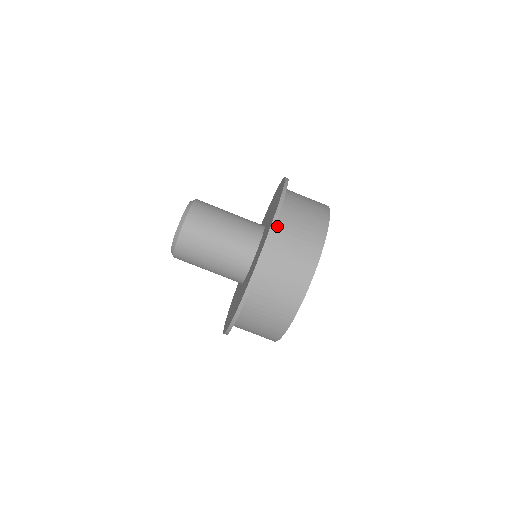
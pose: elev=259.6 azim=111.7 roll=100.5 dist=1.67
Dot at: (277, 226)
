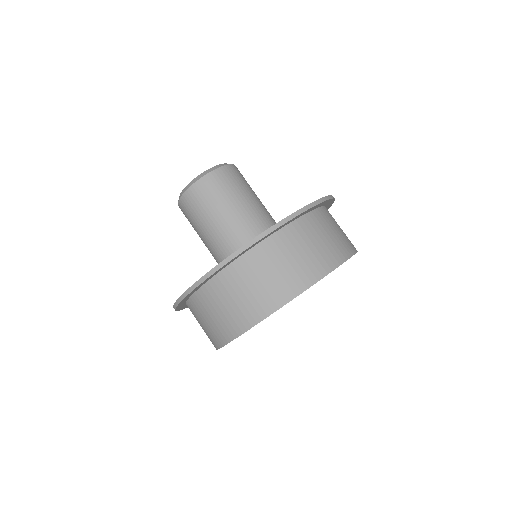
Dot at: occluded
